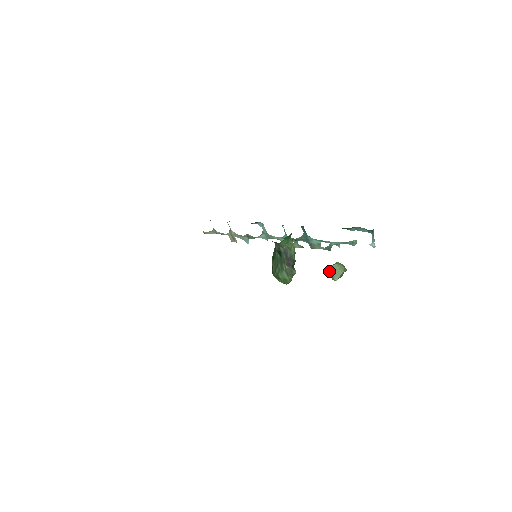
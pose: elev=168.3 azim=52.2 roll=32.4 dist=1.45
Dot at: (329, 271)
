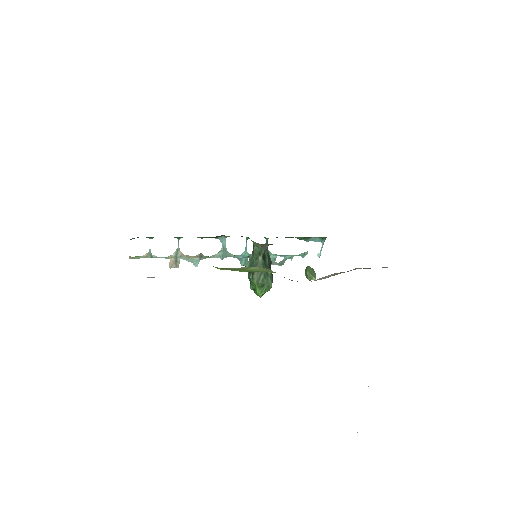
Dot at: (308, 271)
